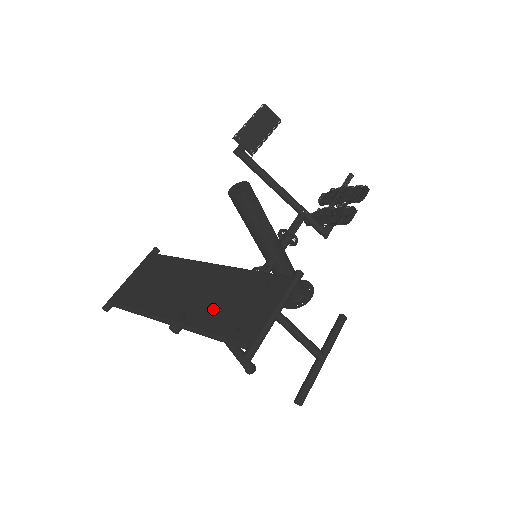
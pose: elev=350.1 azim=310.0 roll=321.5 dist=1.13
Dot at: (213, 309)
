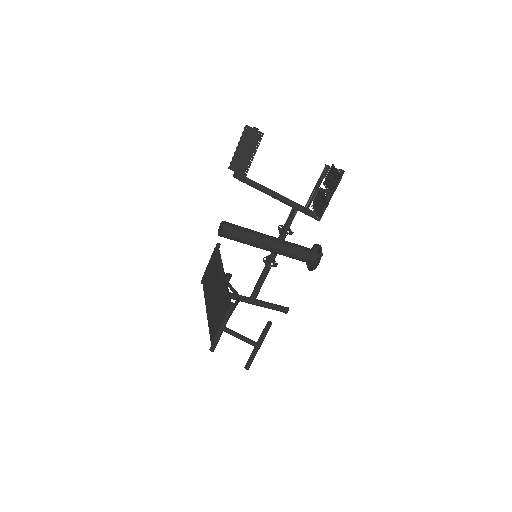
Dot at: (212, 312)
